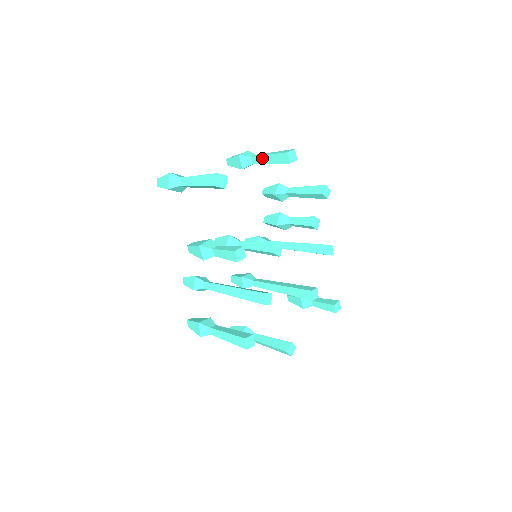
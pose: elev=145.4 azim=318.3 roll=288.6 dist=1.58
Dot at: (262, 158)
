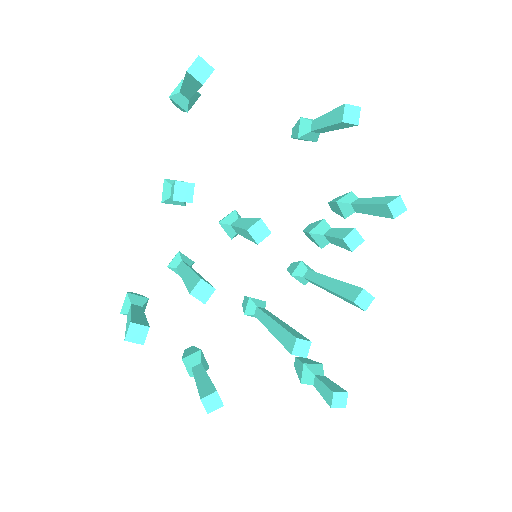
Dot at: (320, 120)
